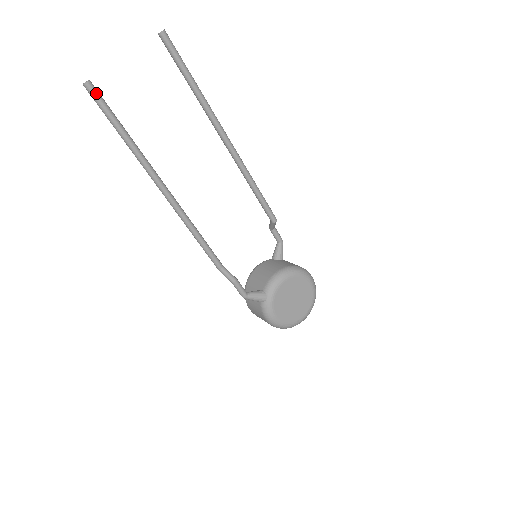
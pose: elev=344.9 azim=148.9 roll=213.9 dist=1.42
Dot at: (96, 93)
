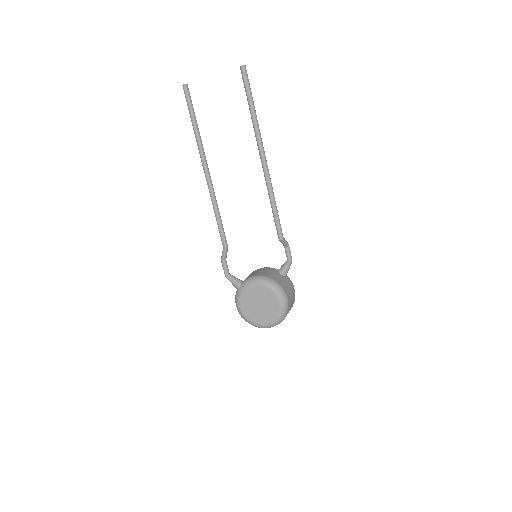
Dot at: (186, 93)
